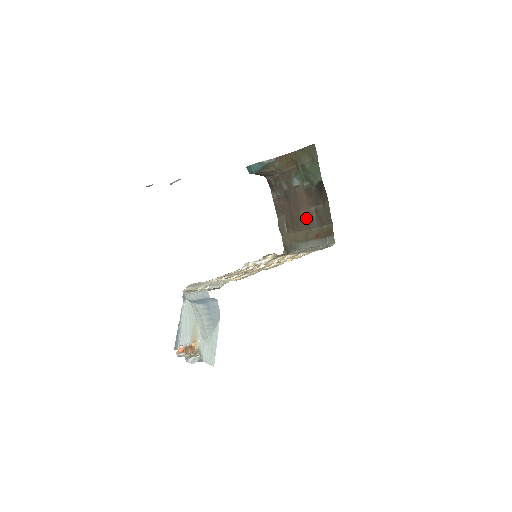
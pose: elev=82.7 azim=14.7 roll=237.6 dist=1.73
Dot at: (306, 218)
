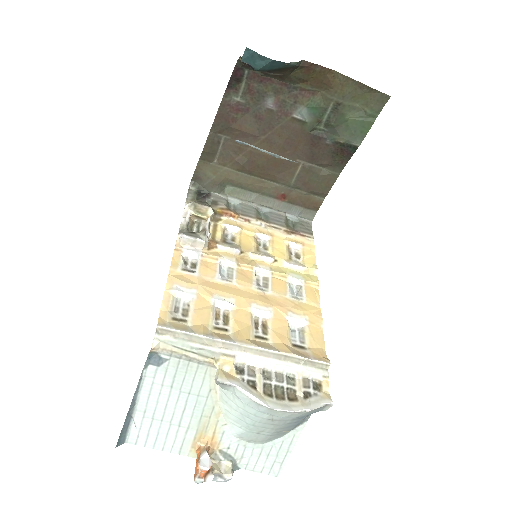
Dot at: (280, 167)
